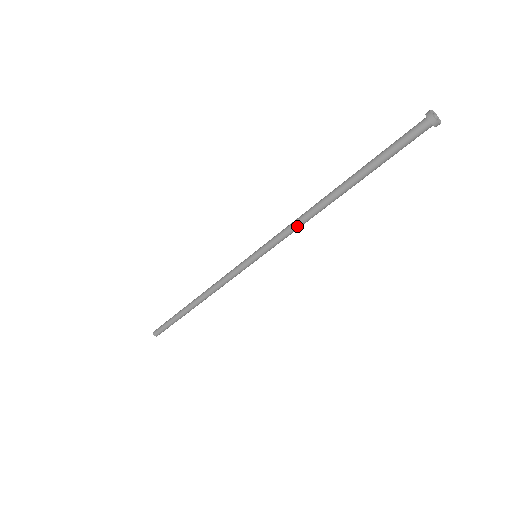
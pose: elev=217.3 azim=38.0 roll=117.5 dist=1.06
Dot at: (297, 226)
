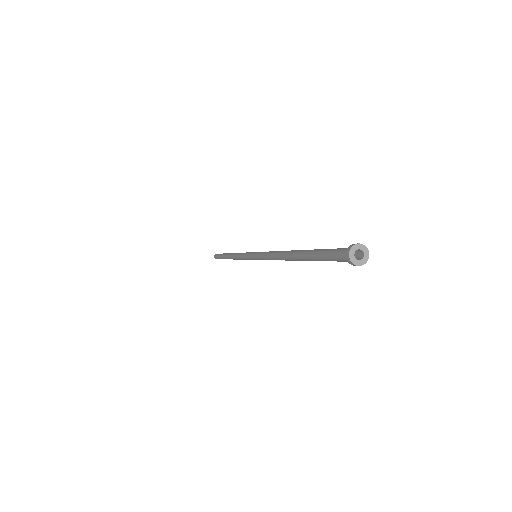
Dot at: occluded
